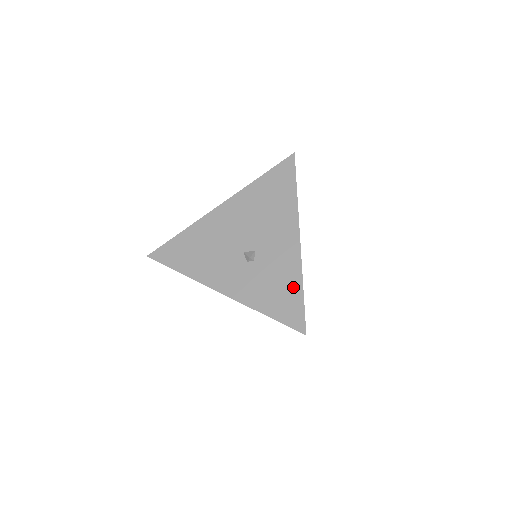
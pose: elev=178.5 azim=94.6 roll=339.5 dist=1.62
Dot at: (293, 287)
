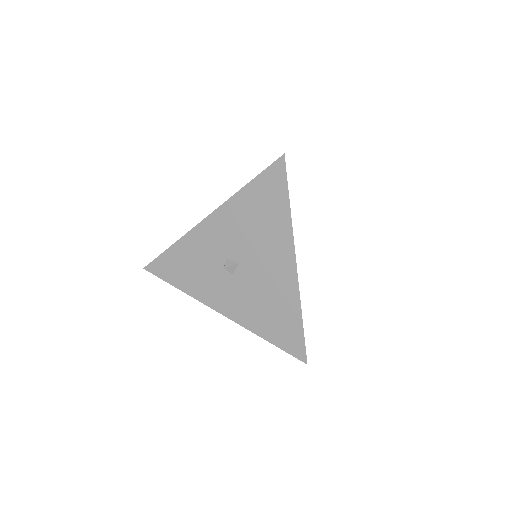
Dot at: occluded
